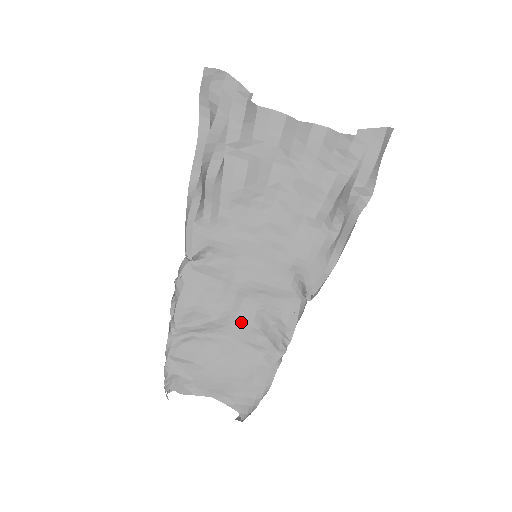
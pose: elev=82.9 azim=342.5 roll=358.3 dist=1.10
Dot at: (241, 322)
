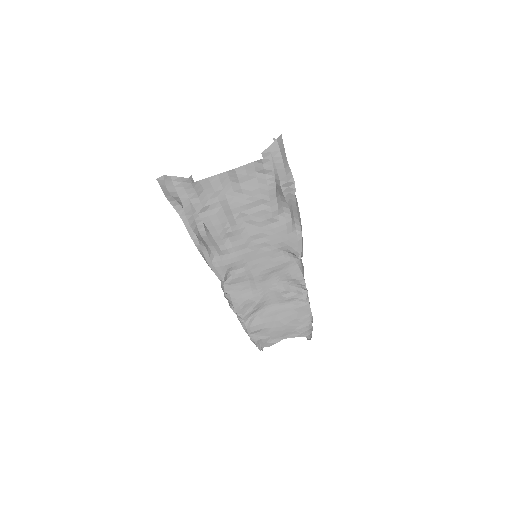
Dot at: (273, 294)
